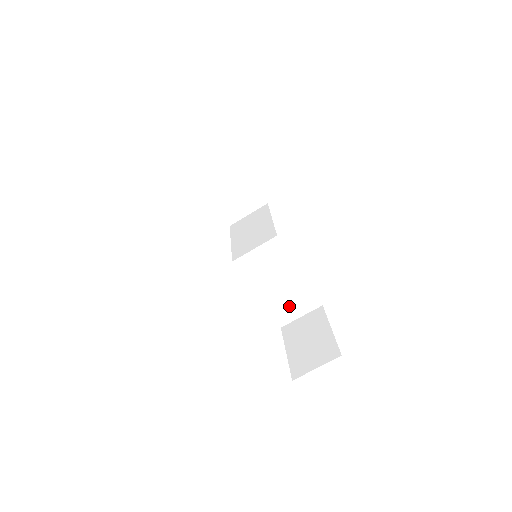
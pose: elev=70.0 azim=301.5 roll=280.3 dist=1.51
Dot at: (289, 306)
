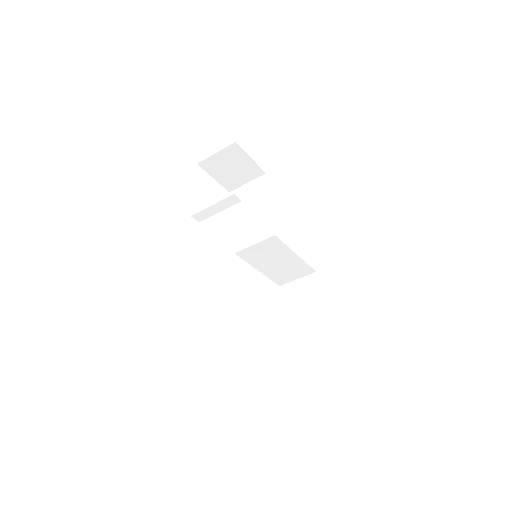
Dot at: (286, 274)
